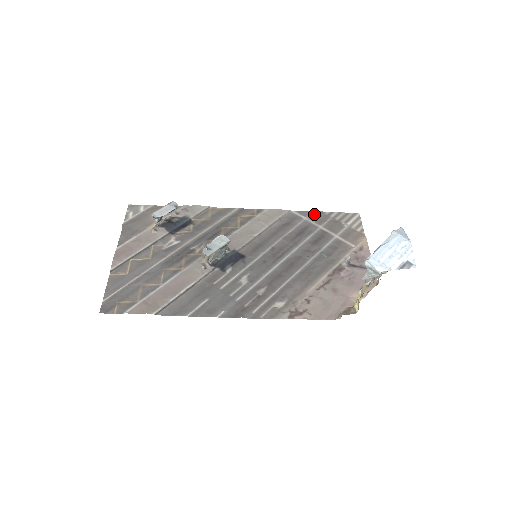
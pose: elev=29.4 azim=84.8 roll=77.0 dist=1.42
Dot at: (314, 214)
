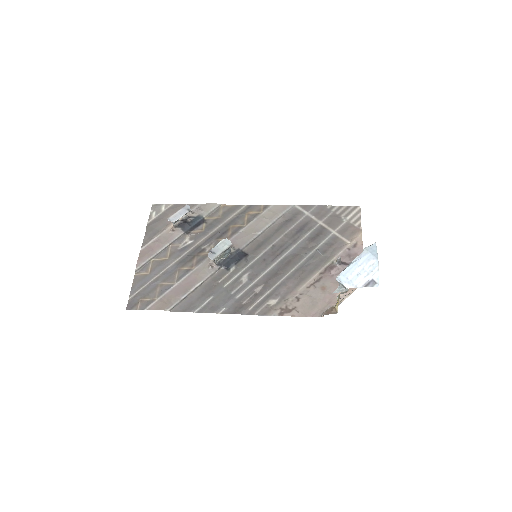
Dot at: (316, 209)
